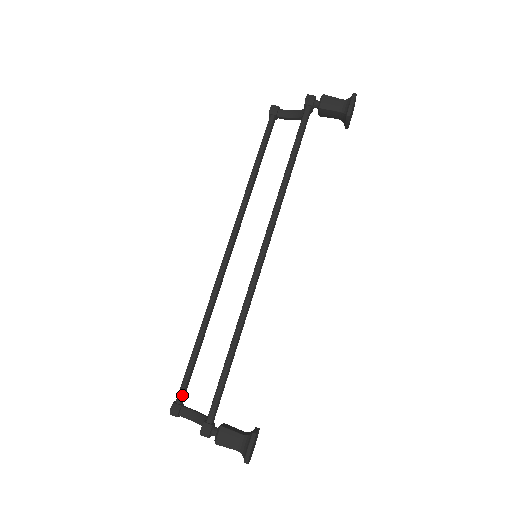
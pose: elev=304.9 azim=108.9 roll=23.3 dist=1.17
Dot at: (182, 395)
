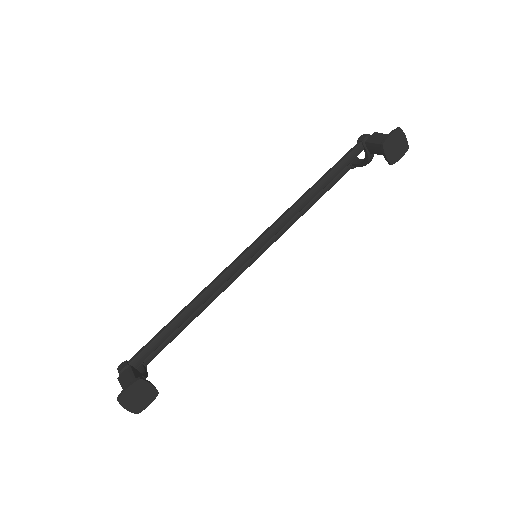
Dot at: occluded
